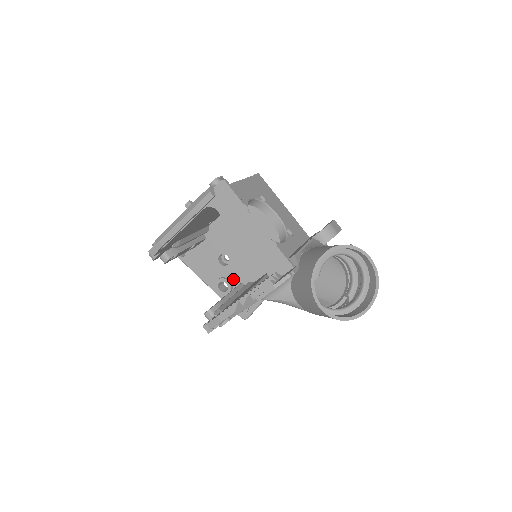
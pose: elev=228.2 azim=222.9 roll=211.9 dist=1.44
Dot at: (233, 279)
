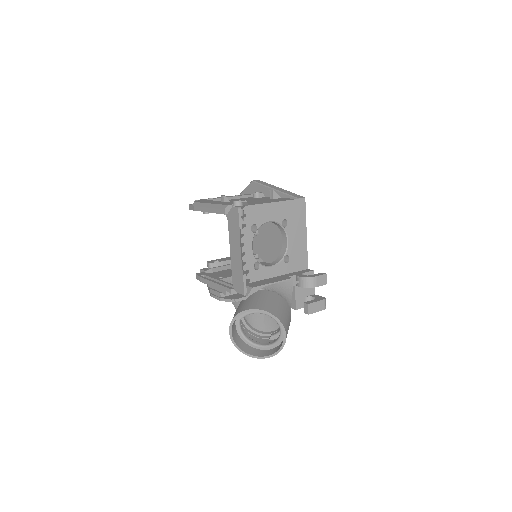
Dot at: (254, 247)
